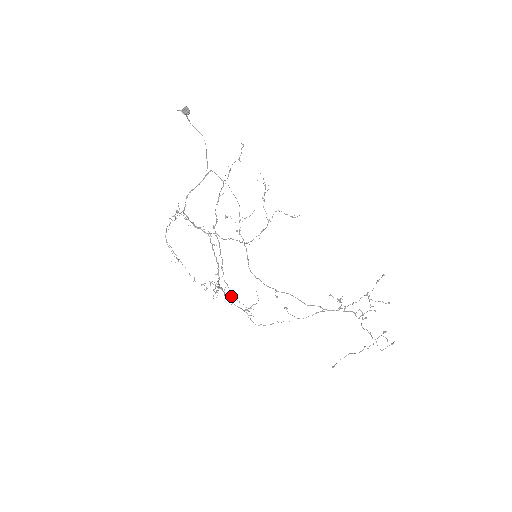
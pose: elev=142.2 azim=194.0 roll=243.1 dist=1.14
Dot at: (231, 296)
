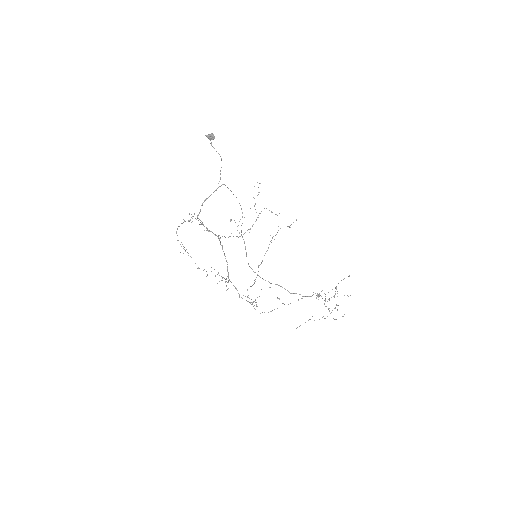
Dot at: (247, 297)
